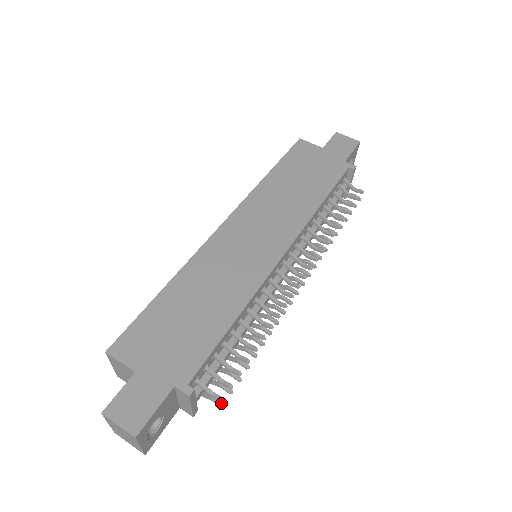
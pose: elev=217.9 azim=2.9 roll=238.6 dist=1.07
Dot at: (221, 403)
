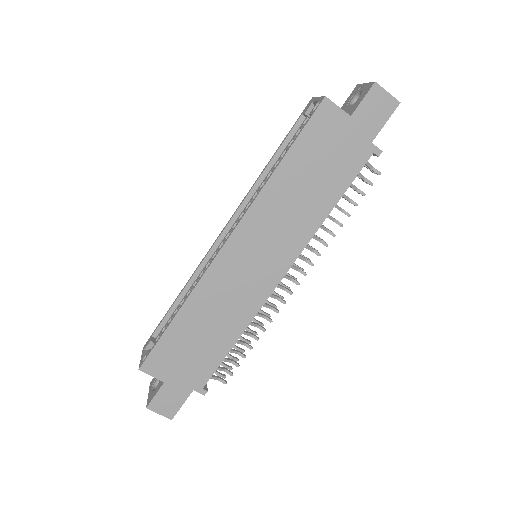
Dot at: (224, 377)
